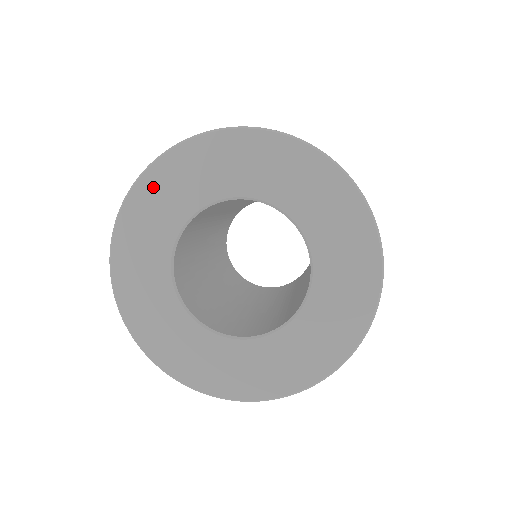
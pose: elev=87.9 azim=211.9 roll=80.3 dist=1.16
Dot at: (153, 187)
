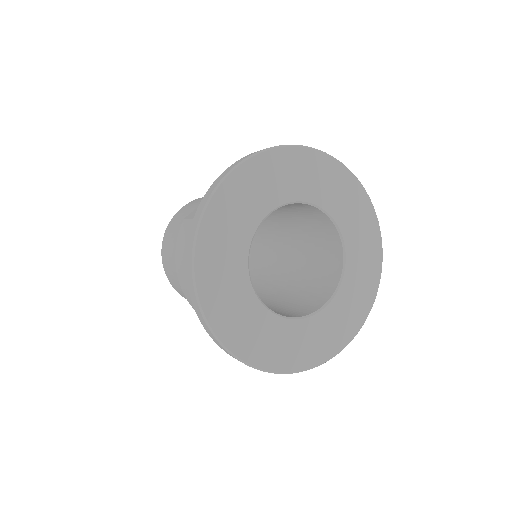
Dot at: (229, 197)
